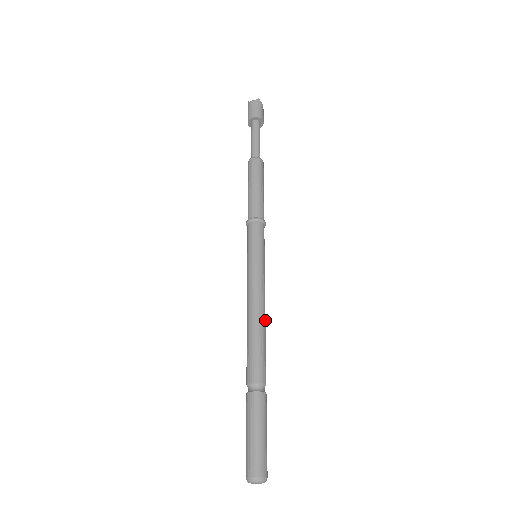
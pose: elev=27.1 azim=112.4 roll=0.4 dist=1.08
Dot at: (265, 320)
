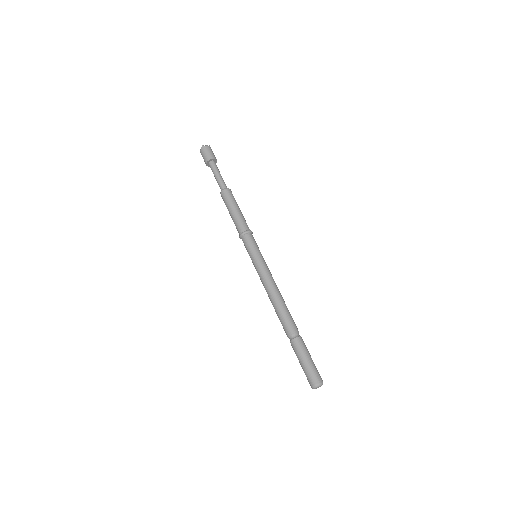
Dot at: (279, 294)
